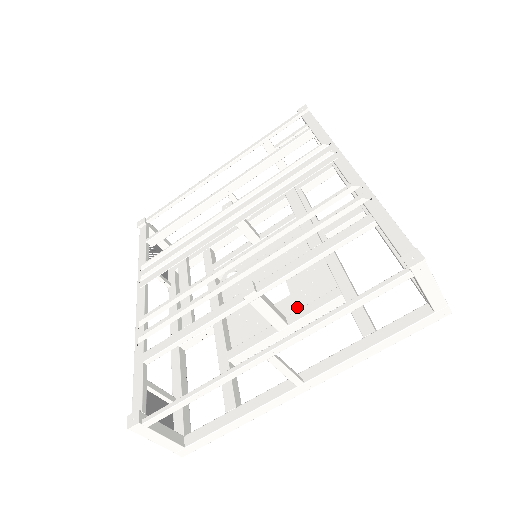
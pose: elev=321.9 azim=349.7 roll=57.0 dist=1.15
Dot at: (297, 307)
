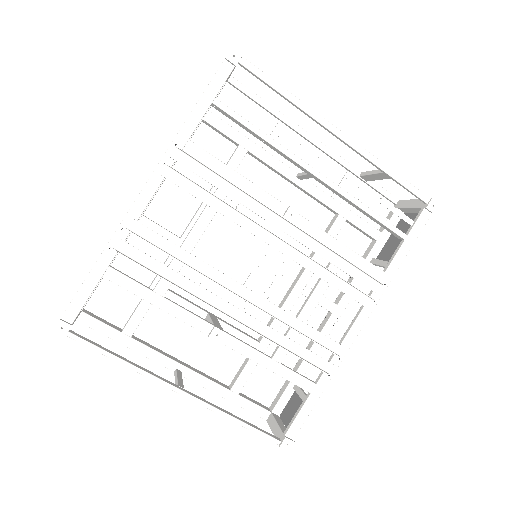
Dot at: occluded
